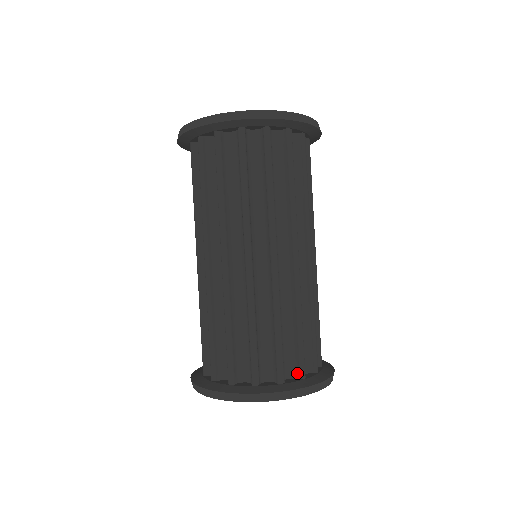
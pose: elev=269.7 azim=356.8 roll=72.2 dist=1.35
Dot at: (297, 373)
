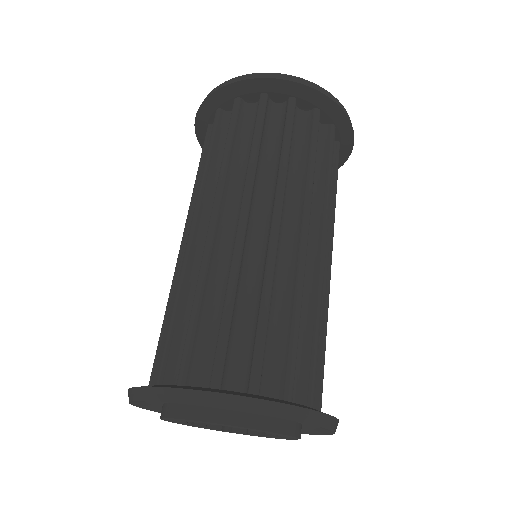
Dot at: (304, 398)
